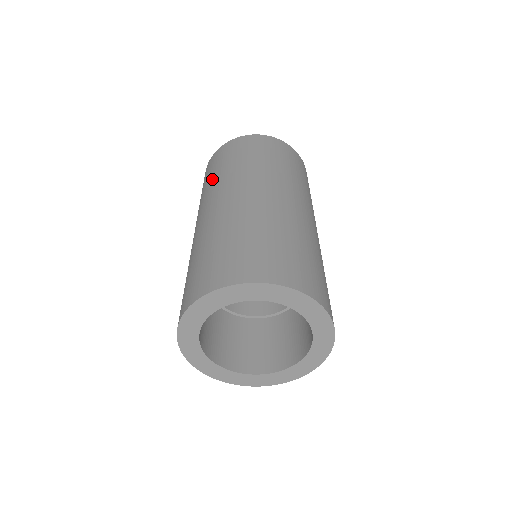
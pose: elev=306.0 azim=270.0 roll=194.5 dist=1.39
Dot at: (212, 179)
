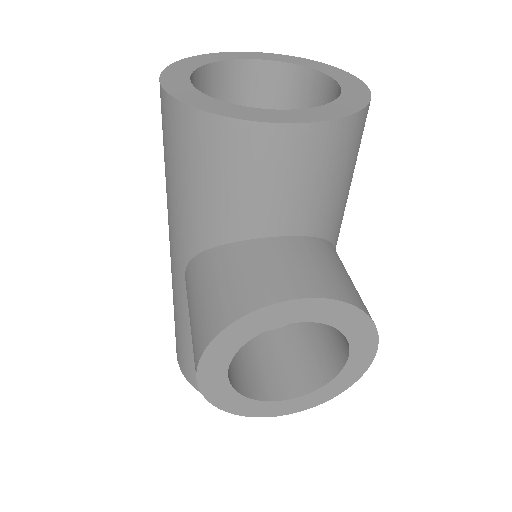
Dot at: occluded
